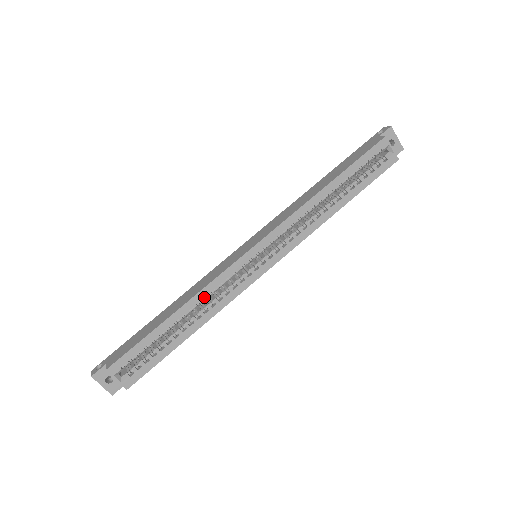
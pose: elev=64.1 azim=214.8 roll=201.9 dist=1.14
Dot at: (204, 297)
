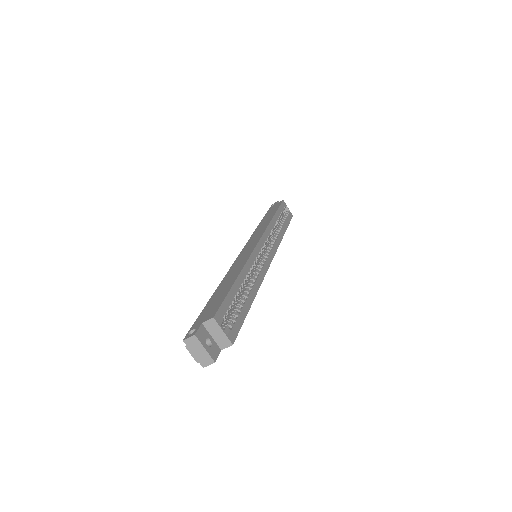
Dot at: (249, 269)
